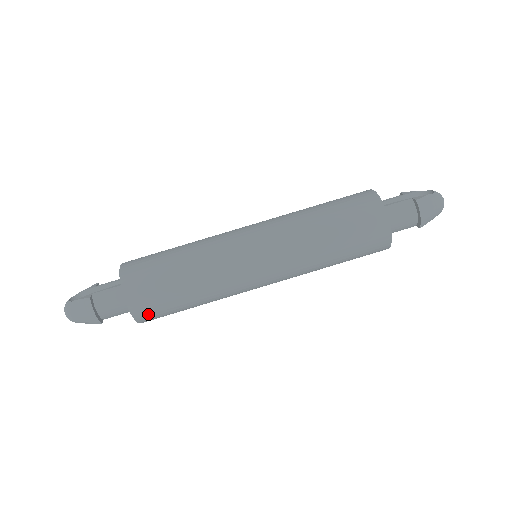
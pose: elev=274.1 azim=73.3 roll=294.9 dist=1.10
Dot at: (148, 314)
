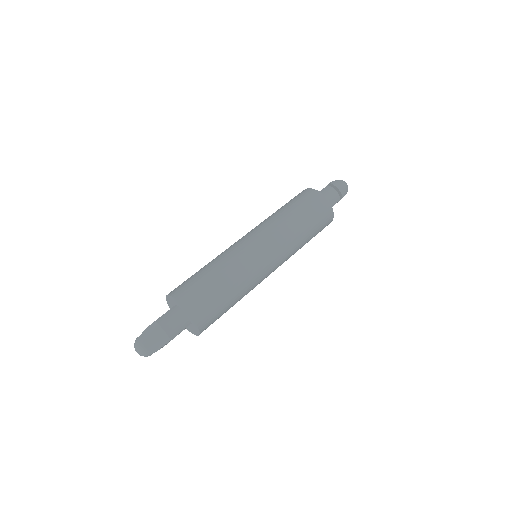
Dot at: (204, 313)
